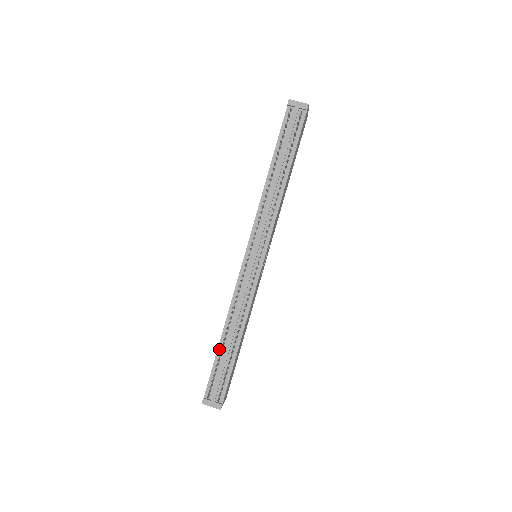
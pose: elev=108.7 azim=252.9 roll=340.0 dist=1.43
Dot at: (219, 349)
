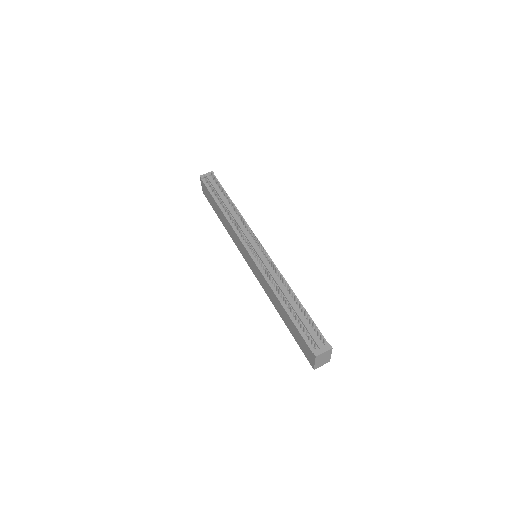
Dot at: (289, 314)
